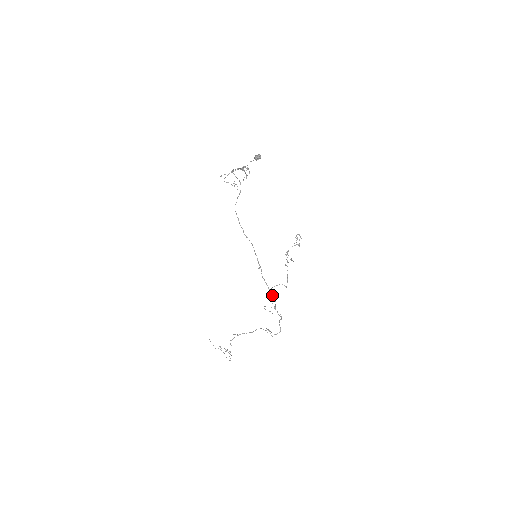
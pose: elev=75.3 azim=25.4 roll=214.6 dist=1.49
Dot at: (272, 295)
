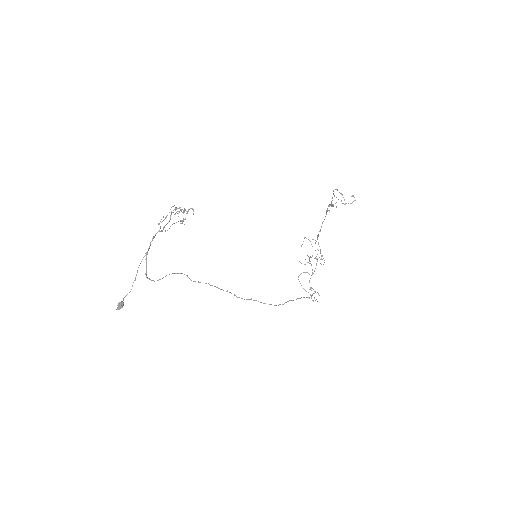
Dot at: (271, 304)
